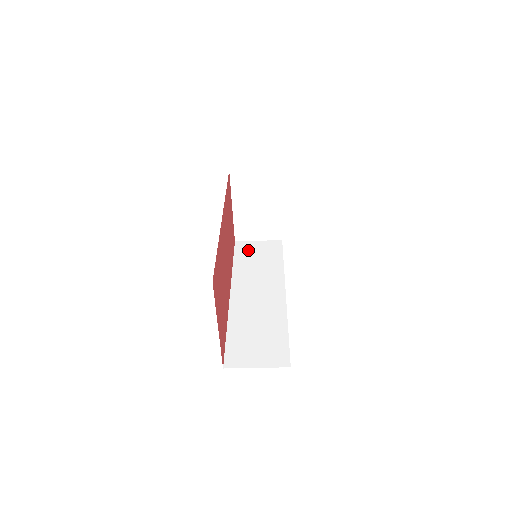
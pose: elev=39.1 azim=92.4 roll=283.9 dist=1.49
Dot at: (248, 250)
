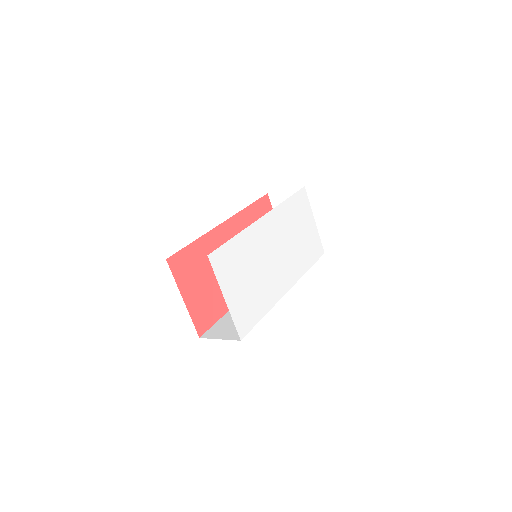
Dot at: occluded
